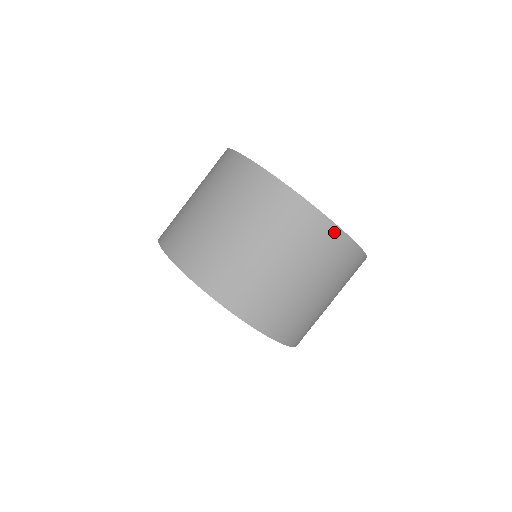
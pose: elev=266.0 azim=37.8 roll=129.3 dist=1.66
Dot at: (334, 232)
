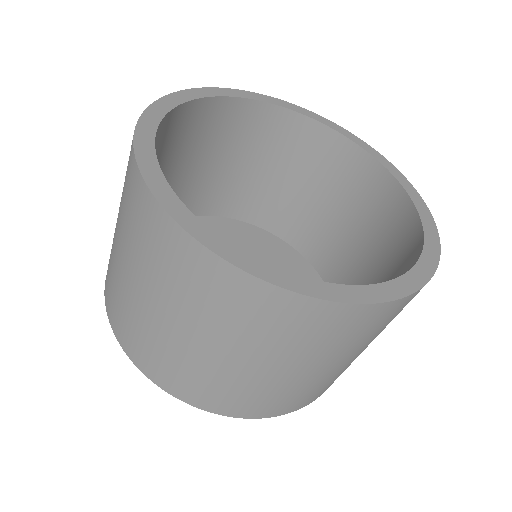
Dot at: (412, 297)
